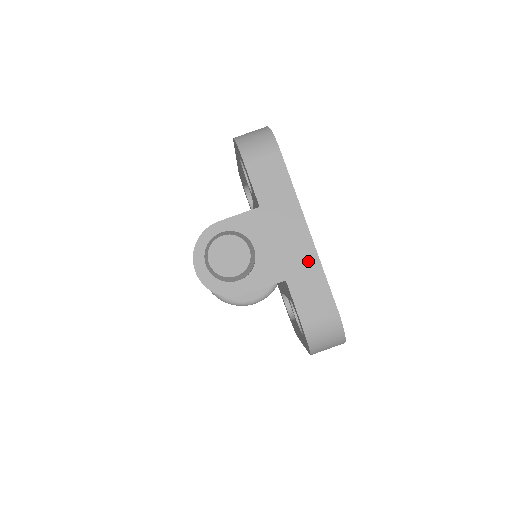
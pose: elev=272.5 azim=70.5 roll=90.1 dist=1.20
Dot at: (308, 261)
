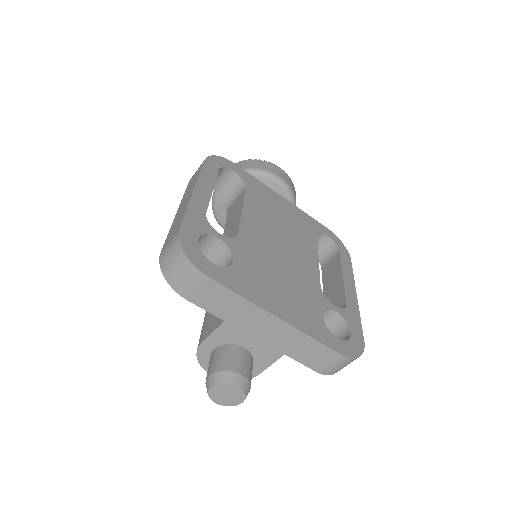
Dot at: (293, 337)
